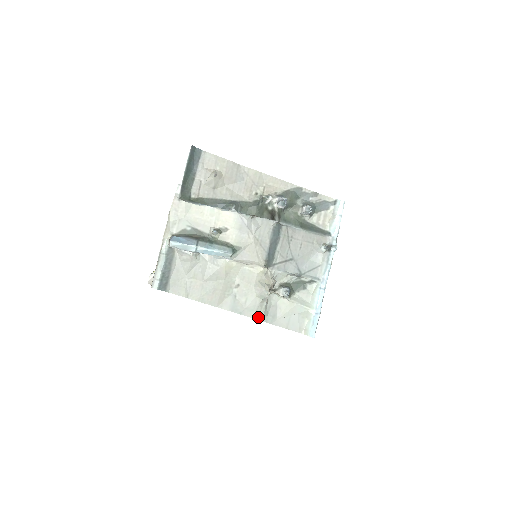
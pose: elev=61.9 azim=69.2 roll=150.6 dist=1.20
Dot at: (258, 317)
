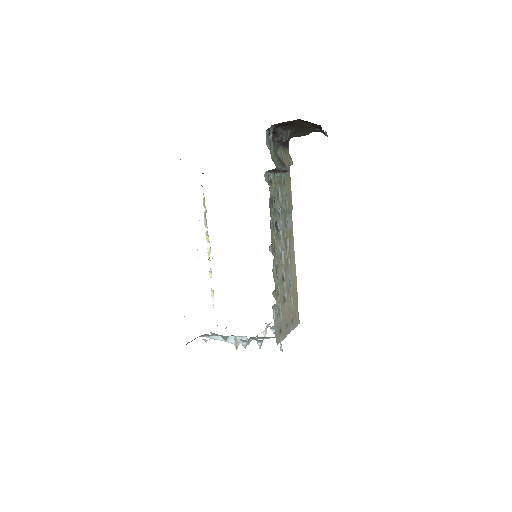
Dot at: occluded
